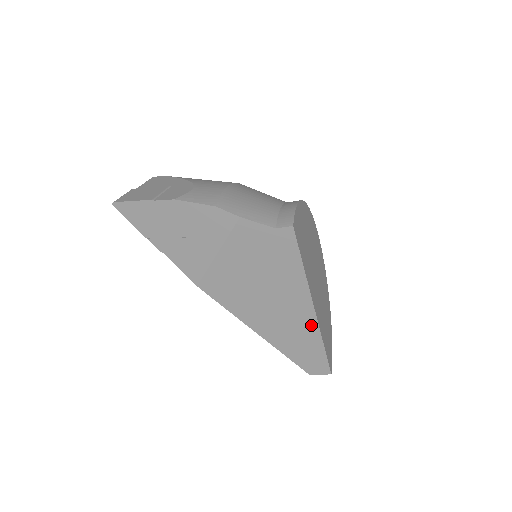
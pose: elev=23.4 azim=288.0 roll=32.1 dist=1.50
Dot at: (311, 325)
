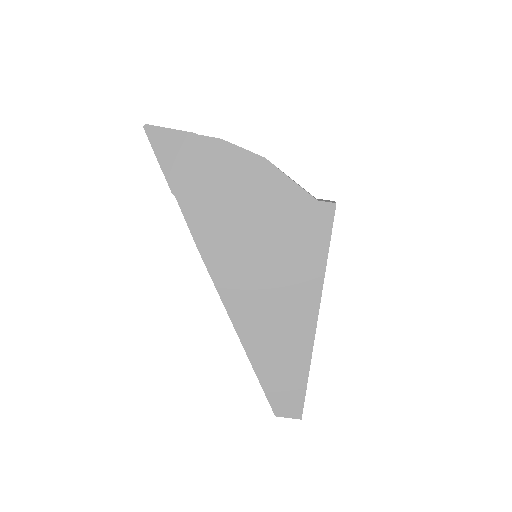
Dot at: (306, 337)
